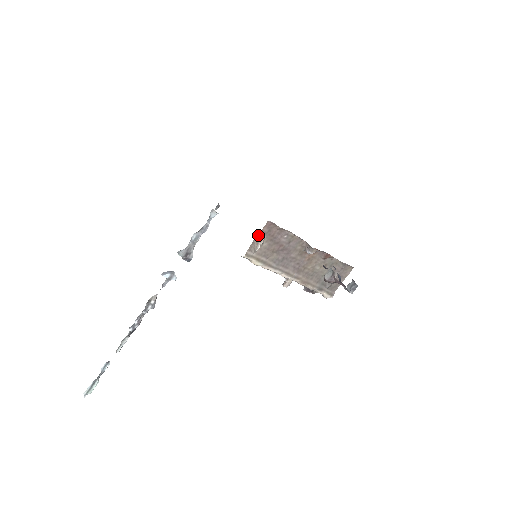
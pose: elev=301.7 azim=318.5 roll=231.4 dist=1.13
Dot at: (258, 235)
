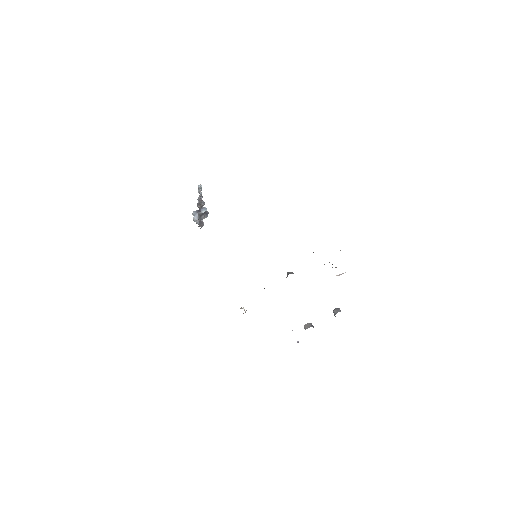
Dot at: occluded
